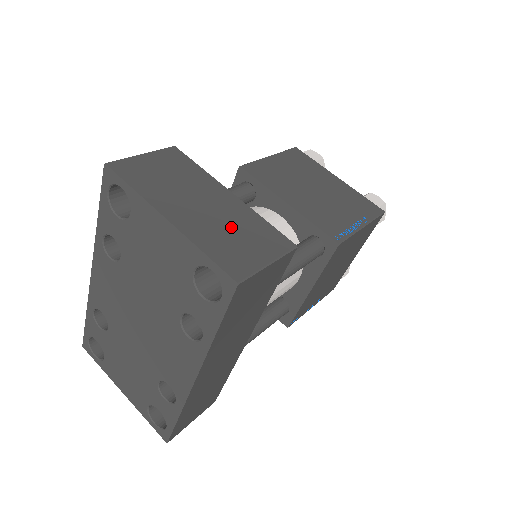
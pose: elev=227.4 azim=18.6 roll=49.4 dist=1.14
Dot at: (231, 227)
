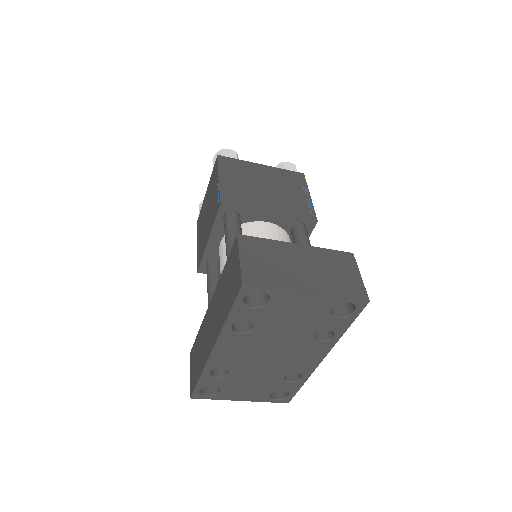
Dot at: (328, 269)
